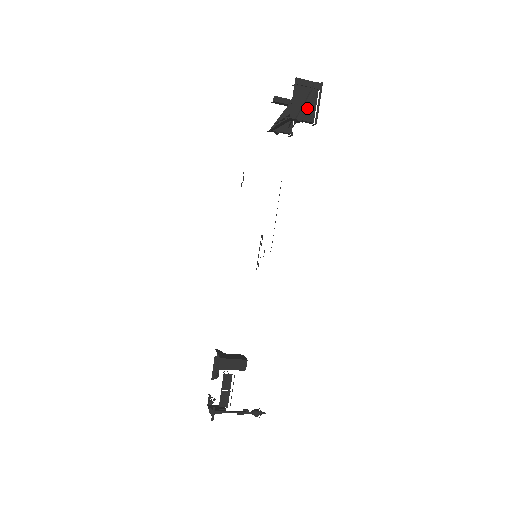
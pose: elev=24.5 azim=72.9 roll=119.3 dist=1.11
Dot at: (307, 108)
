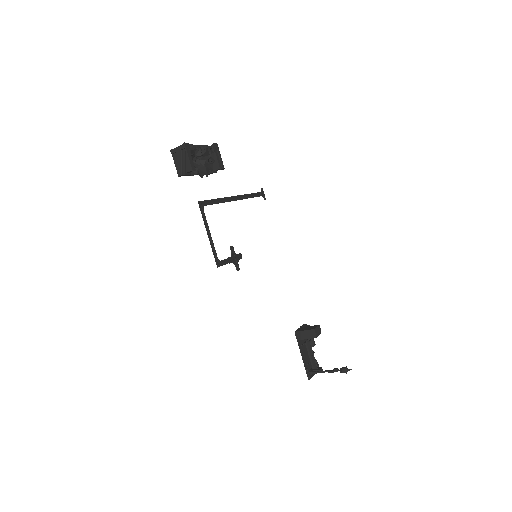
Dot at: (184, 164)
